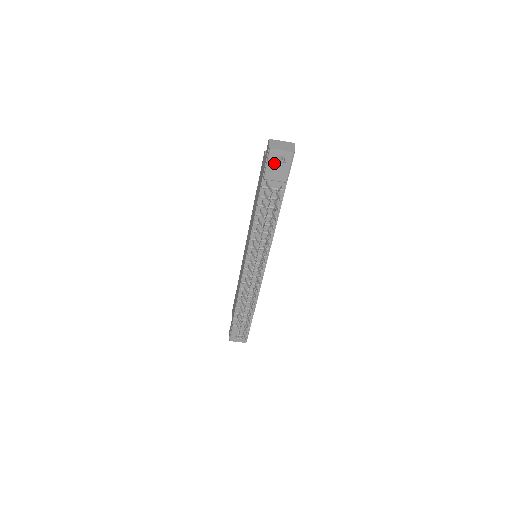
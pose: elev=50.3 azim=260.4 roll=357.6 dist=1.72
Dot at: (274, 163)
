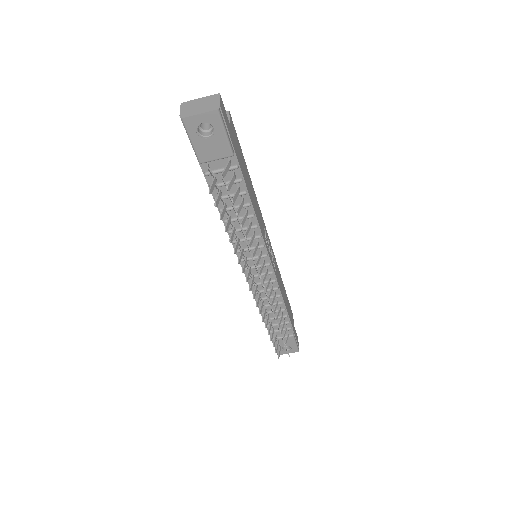
Dot at: (199, 137)
